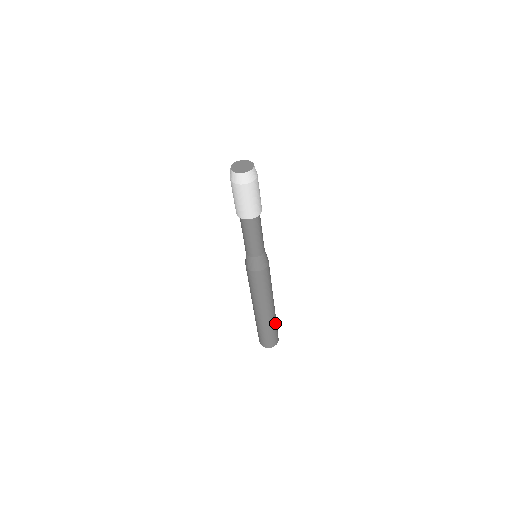
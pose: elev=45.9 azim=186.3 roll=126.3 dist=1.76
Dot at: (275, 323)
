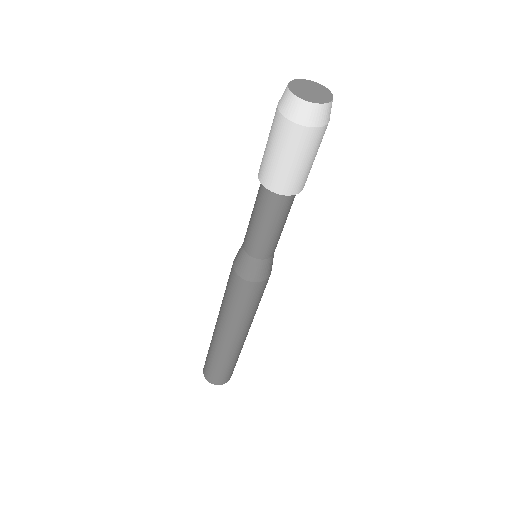
Dot at: (237, 357)
